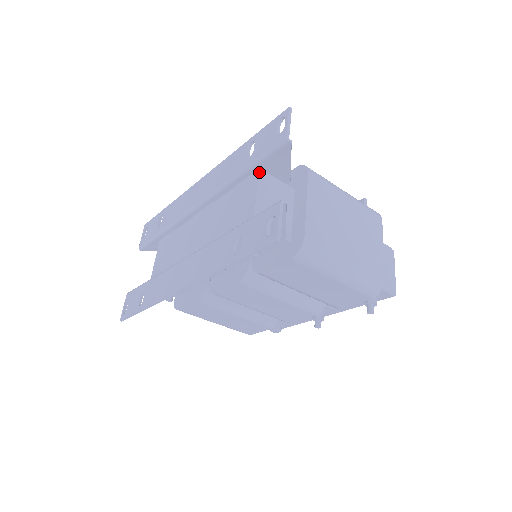
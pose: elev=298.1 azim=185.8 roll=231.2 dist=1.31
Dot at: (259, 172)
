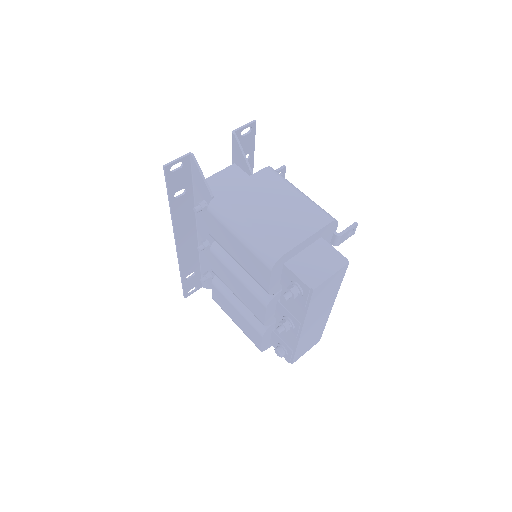
Dot at: (232, 164)
